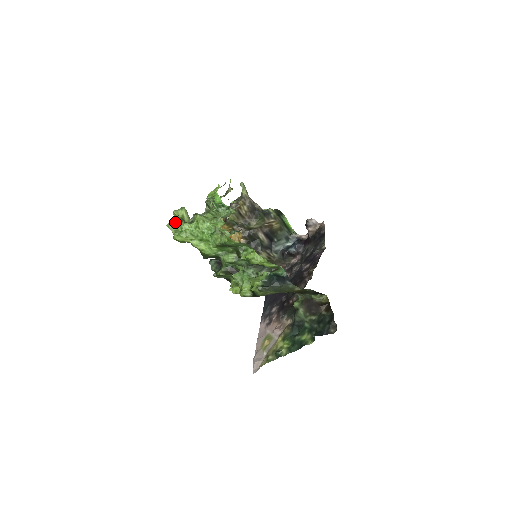
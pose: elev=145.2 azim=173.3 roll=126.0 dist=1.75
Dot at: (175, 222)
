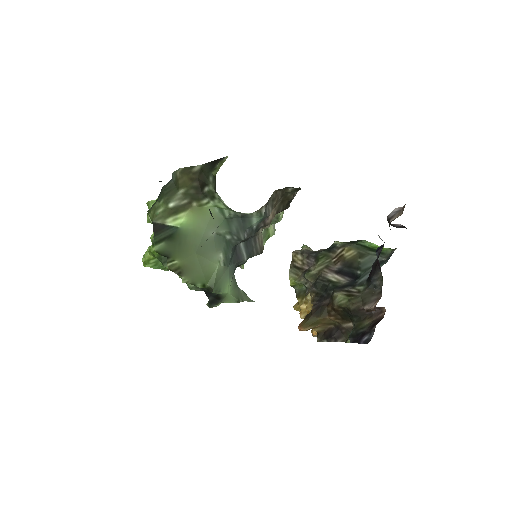
Dot at: occluded
